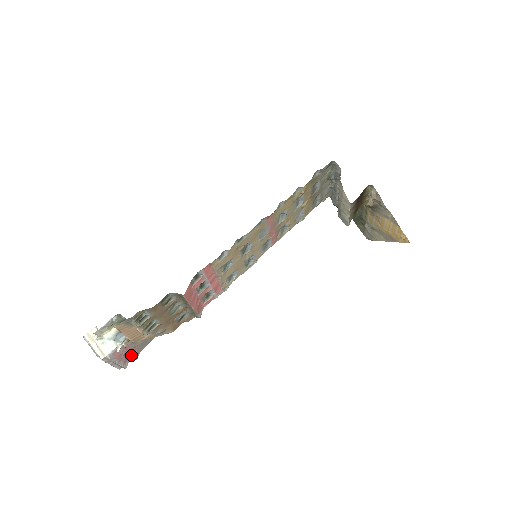
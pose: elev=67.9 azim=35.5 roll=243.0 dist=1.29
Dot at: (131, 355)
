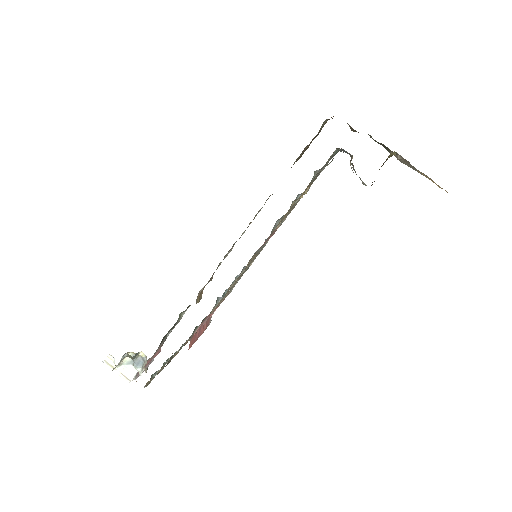
Dot at: (154, 357)
